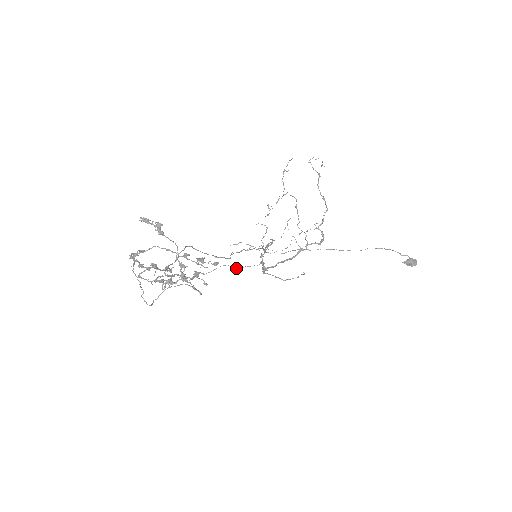
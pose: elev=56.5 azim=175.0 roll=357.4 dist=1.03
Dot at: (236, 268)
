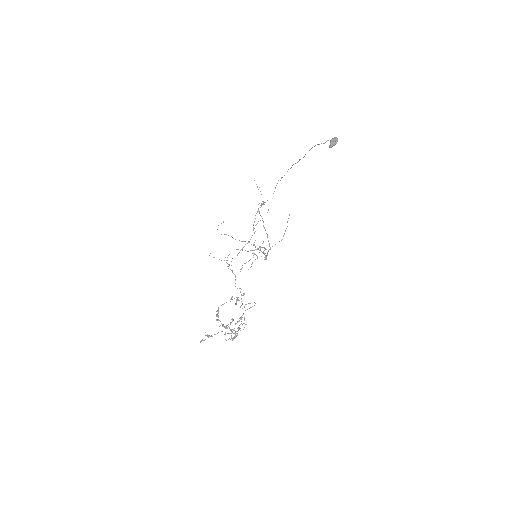
Dot at: occluded
